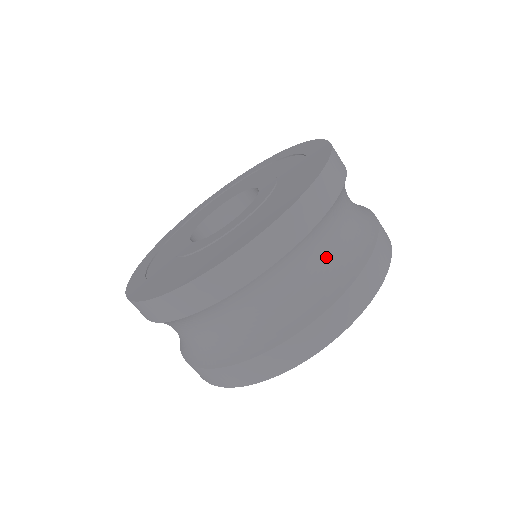
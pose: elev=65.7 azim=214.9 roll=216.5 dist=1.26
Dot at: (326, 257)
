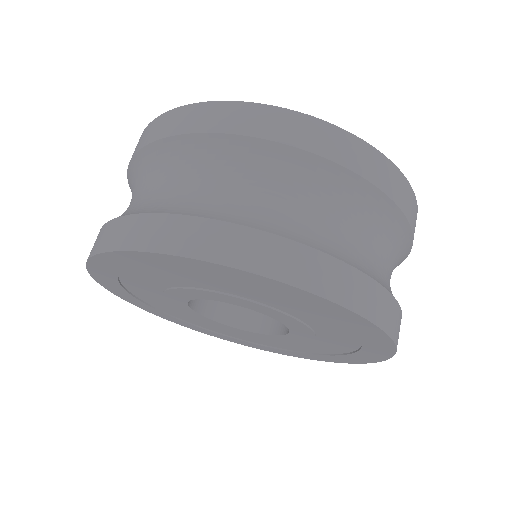
Dot at: (310, 211)
